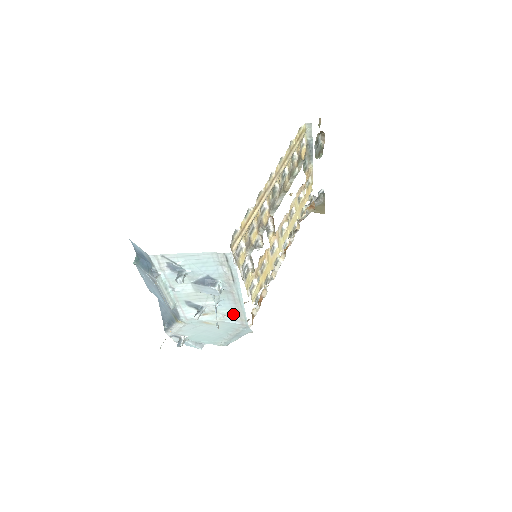
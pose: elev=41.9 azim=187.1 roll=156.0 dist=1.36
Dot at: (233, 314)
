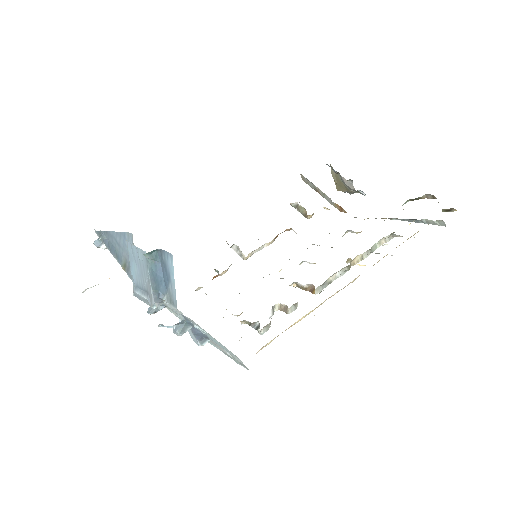
Dot at: occluded
